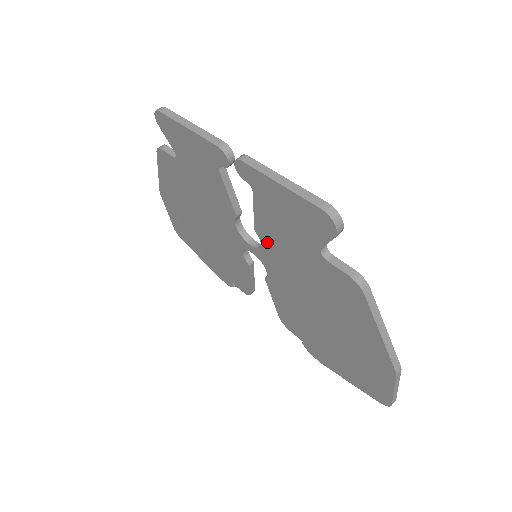
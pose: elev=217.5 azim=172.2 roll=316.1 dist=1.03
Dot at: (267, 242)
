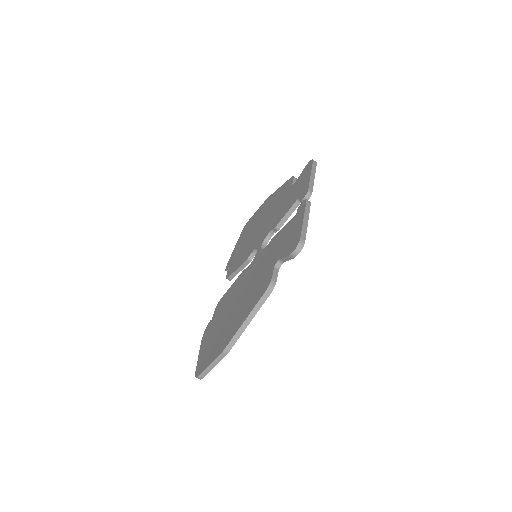
Dot at: (268, 247)
